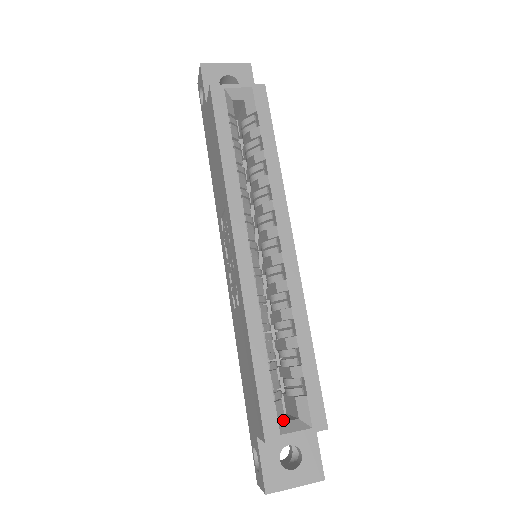
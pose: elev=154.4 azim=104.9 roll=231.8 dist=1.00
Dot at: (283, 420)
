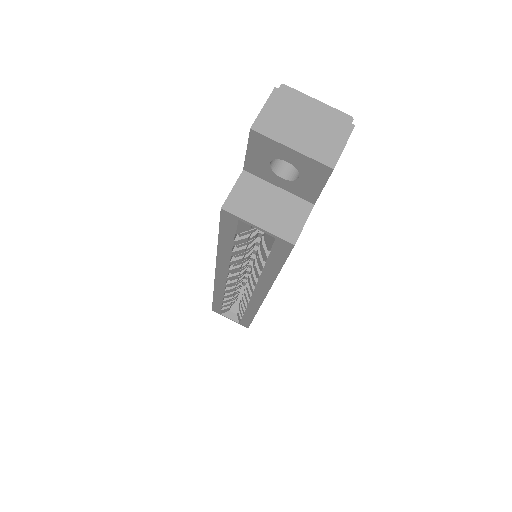
Dot at: (227, 311)
